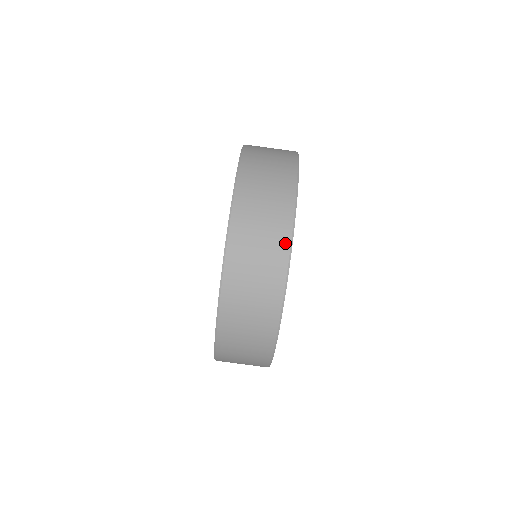
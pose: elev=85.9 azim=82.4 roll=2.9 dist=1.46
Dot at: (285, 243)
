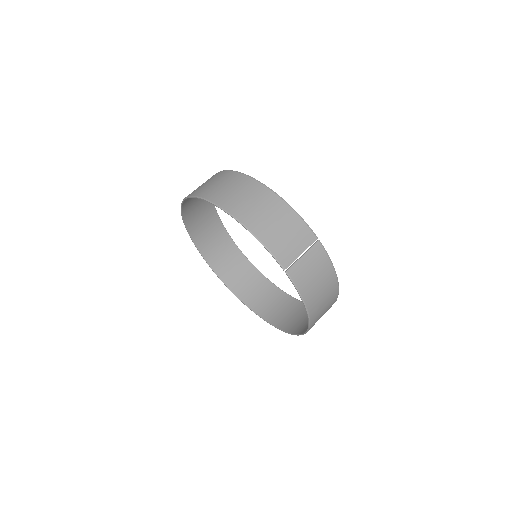
Dot at: occluded
